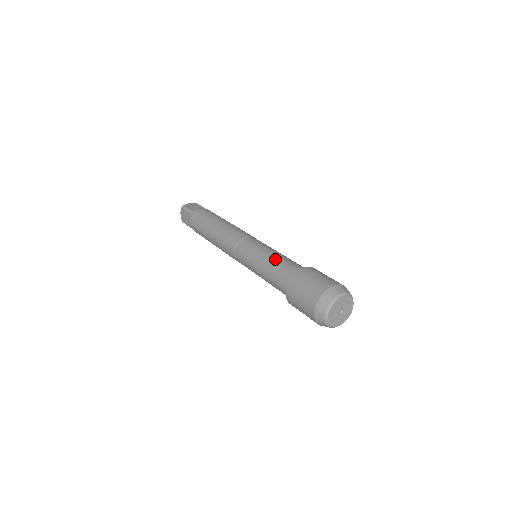
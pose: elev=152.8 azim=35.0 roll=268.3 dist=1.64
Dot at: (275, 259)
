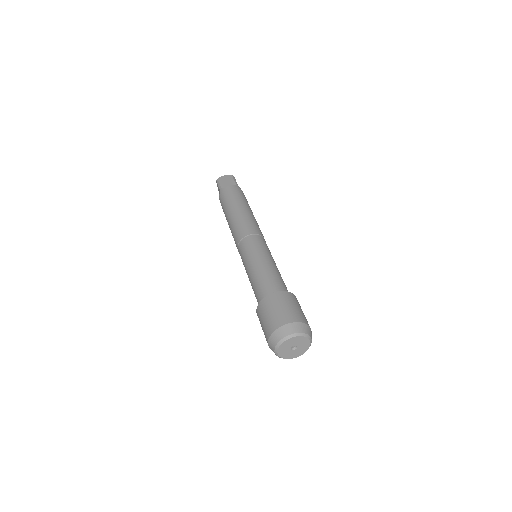
Dot at: (259, 272)
